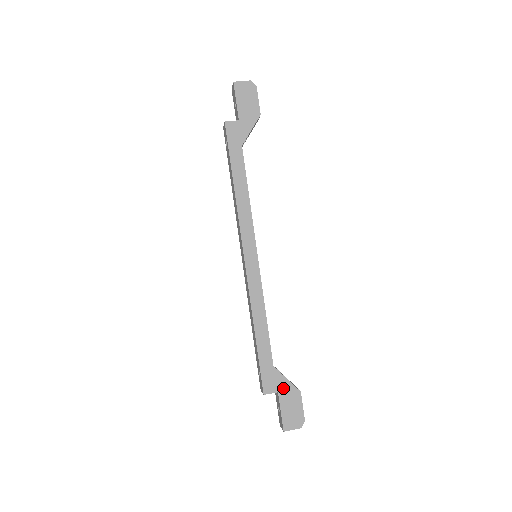
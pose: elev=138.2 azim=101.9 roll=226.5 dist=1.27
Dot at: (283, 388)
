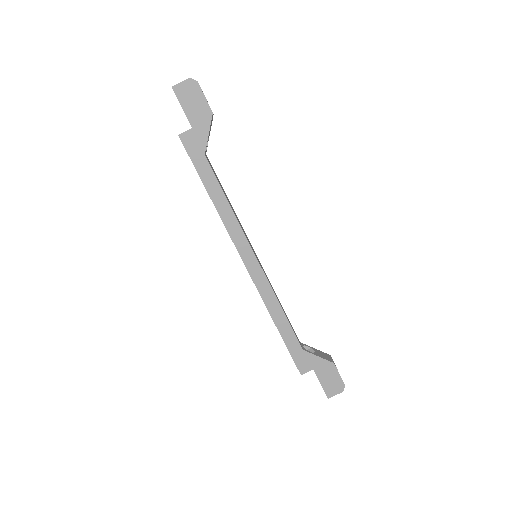
Dot at: (317, 365)
